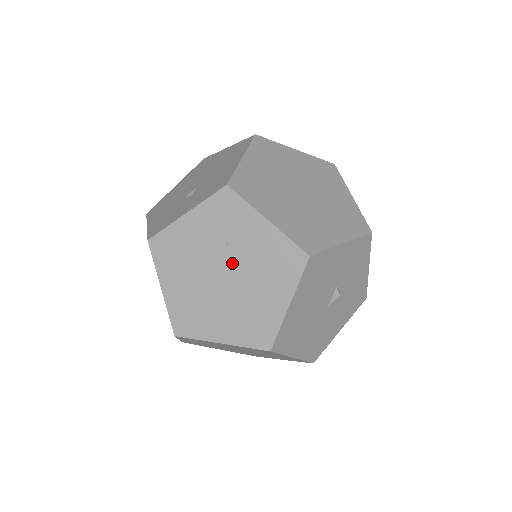
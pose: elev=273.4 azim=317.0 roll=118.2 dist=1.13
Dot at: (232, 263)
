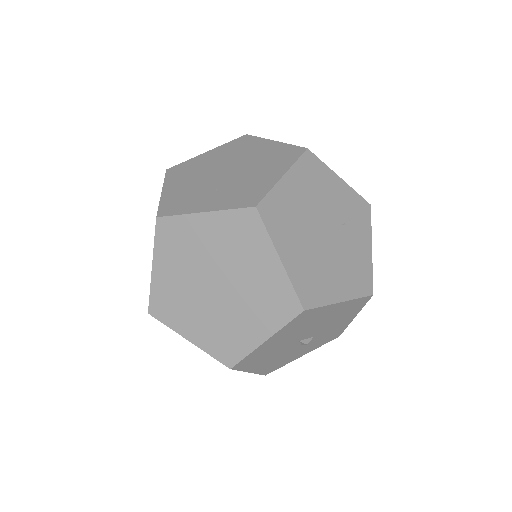
Dot at: (337, 235)
